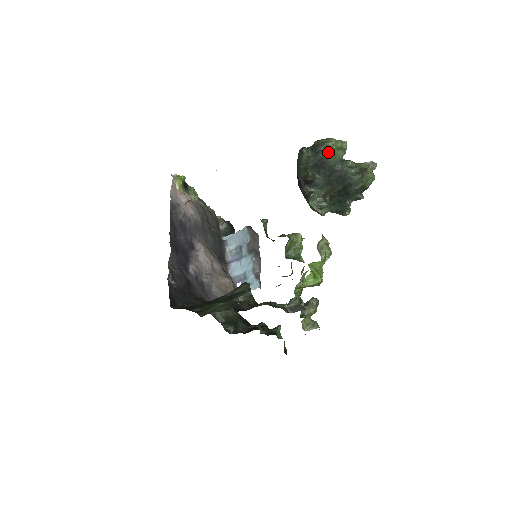
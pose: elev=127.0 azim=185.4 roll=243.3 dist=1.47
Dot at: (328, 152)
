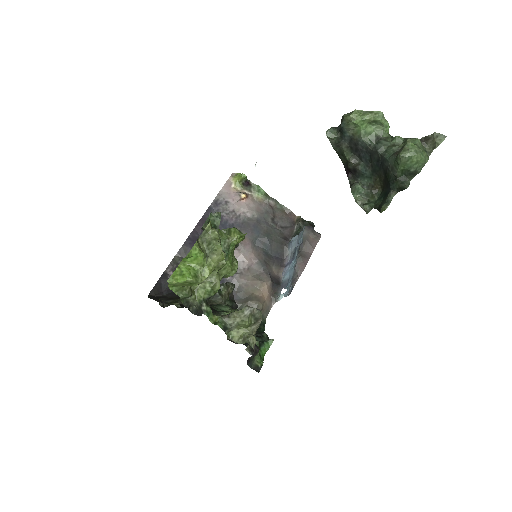
Dot at: (355, 129)
